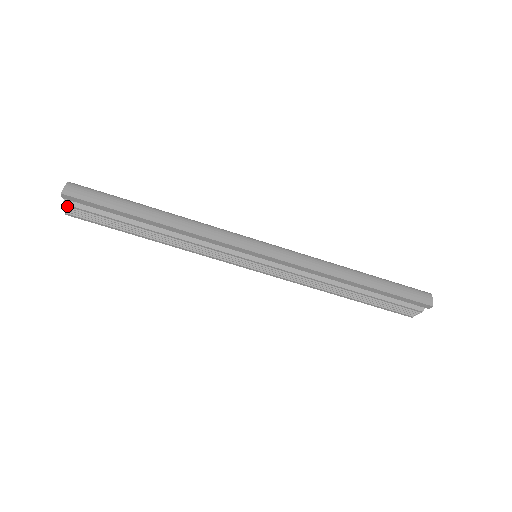
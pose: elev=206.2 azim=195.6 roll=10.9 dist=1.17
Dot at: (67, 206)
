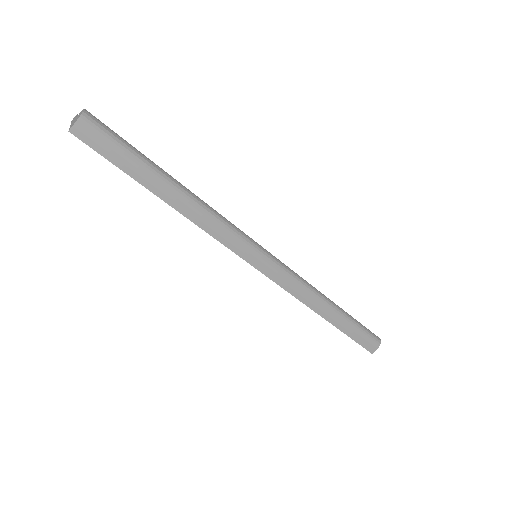
Dot at: occluded
